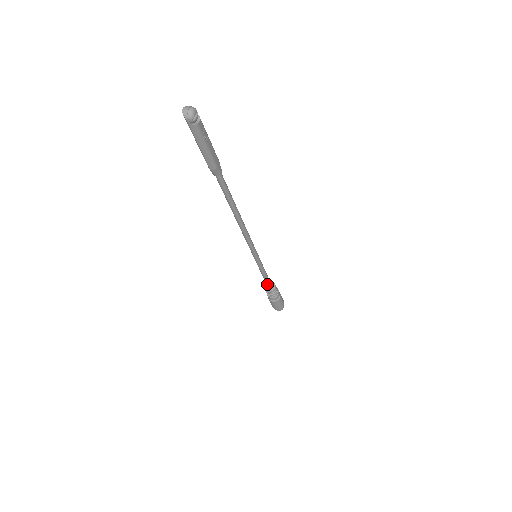
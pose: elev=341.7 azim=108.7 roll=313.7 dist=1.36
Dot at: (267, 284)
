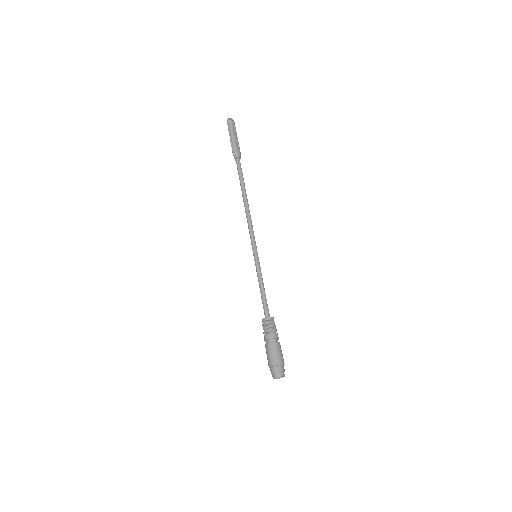
Dot at: (264, 309)
